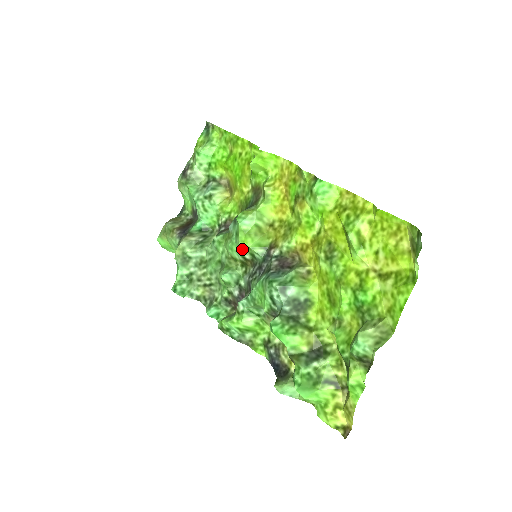
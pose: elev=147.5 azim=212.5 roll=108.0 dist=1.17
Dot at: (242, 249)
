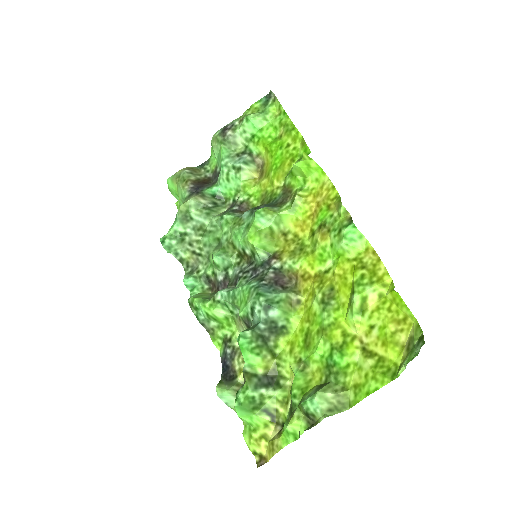
Dot at: (246, 243)
